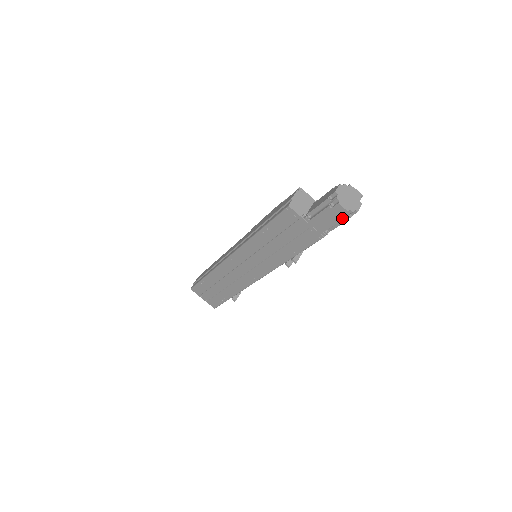
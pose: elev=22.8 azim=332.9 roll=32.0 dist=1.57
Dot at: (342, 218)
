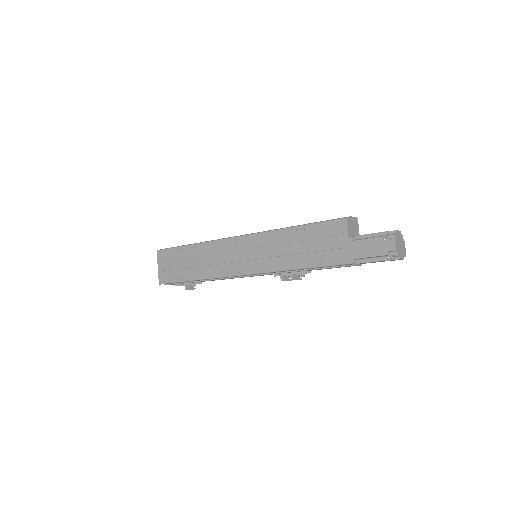
Dot at: (385, 254)
